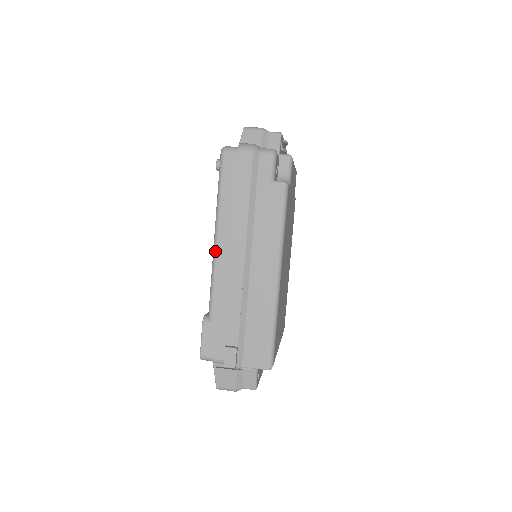
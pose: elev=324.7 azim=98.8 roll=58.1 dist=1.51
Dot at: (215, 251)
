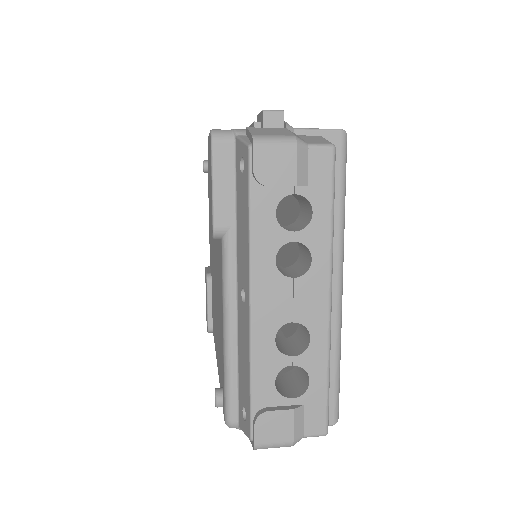
Dot at: occluded
